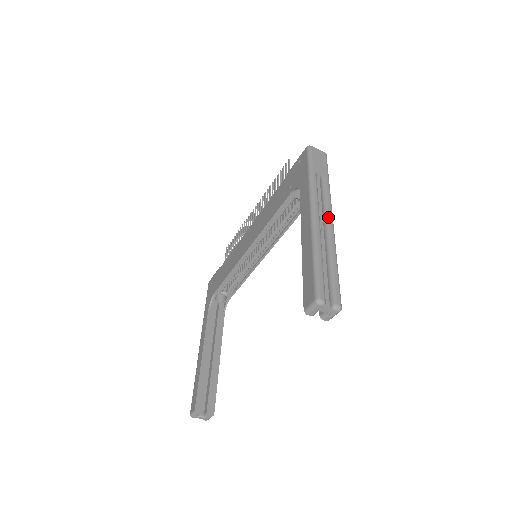
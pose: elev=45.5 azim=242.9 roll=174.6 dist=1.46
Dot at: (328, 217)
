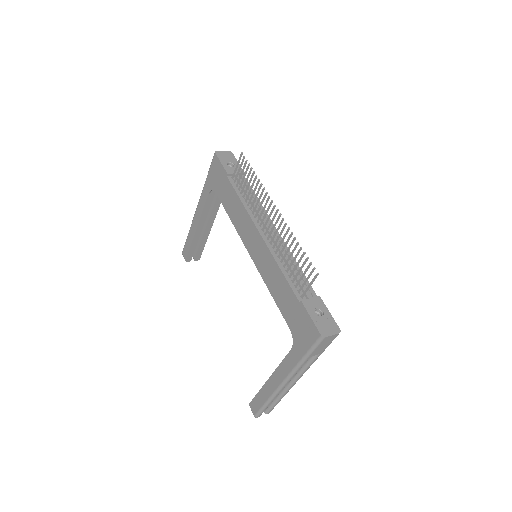
Dot at: (296, 380)
